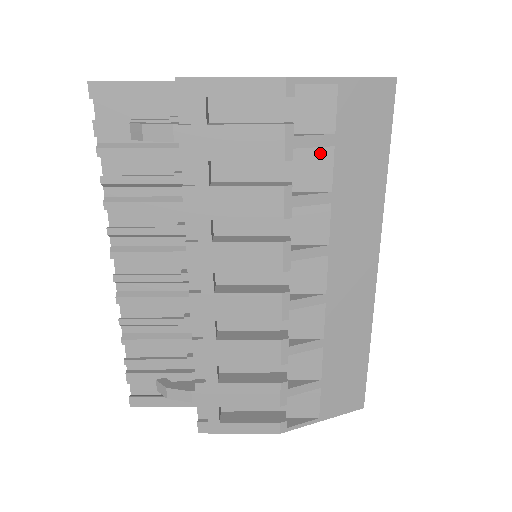
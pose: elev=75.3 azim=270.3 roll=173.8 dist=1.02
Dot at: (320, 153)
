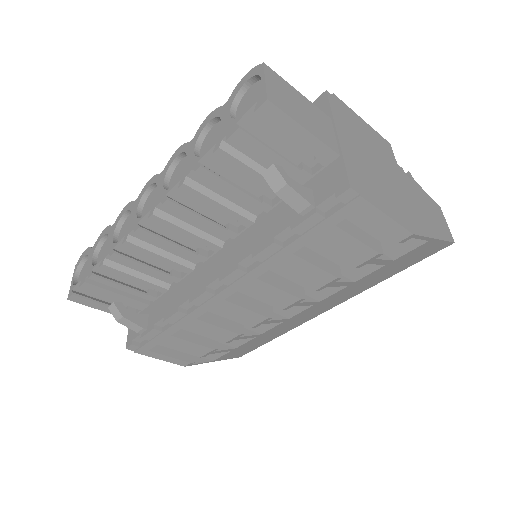
Dot at: occluded
